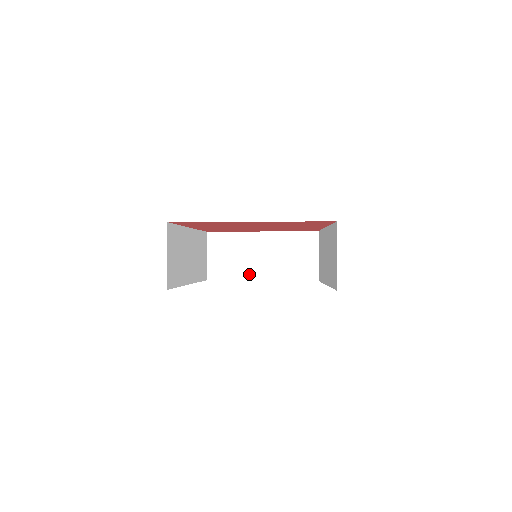
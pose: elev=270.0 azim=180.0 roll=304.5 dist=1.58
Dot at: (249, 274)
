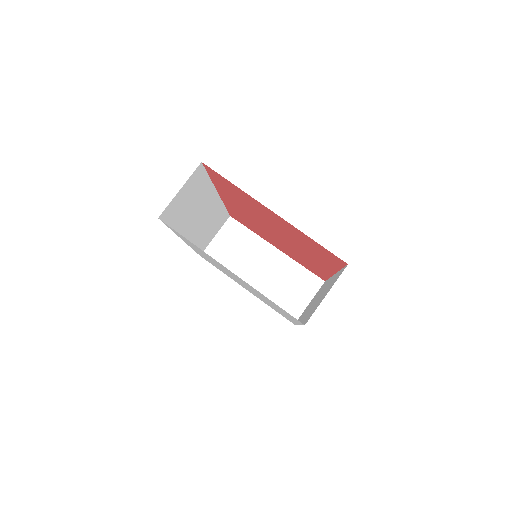
Dot at: (239, 276)
